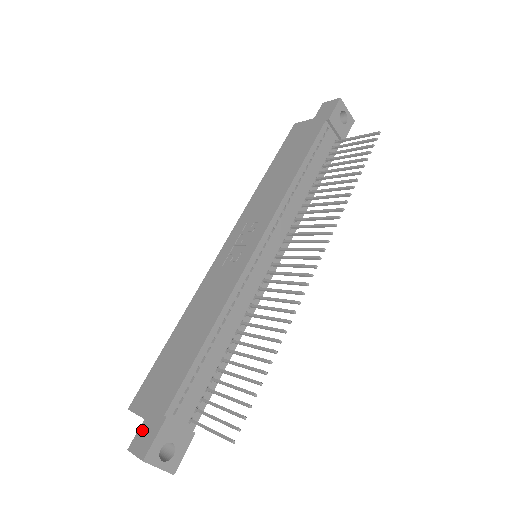
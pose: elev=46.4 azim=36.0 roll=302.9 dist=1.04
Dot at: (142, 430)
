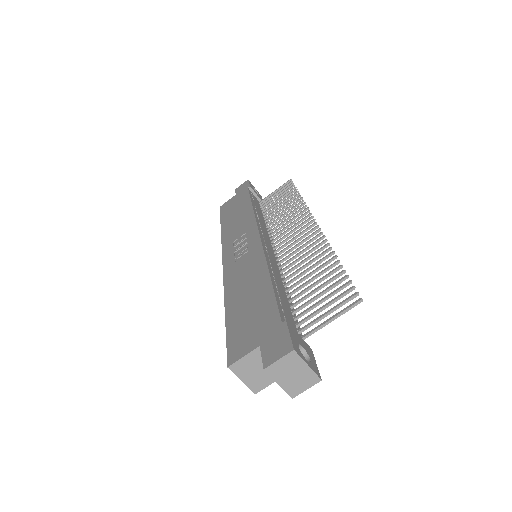
Dot at: (266, 348)
